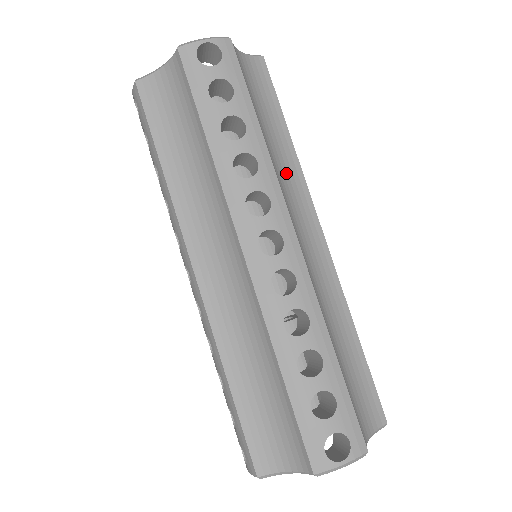
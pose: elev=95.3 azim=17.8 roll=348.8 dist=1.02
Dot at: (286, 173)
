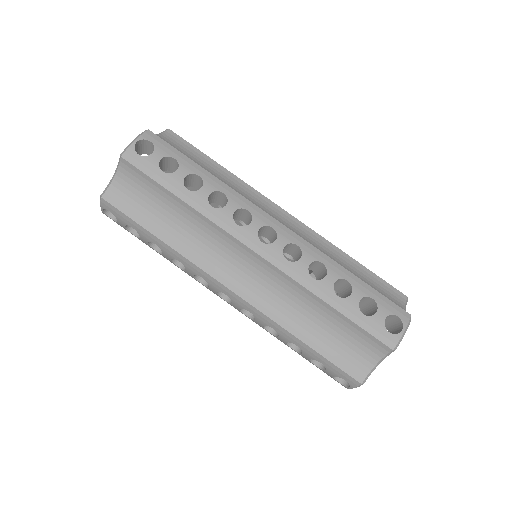
Dot at: (239, 190)
